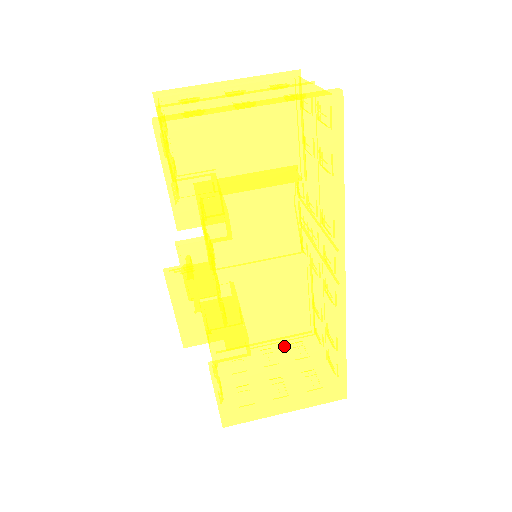
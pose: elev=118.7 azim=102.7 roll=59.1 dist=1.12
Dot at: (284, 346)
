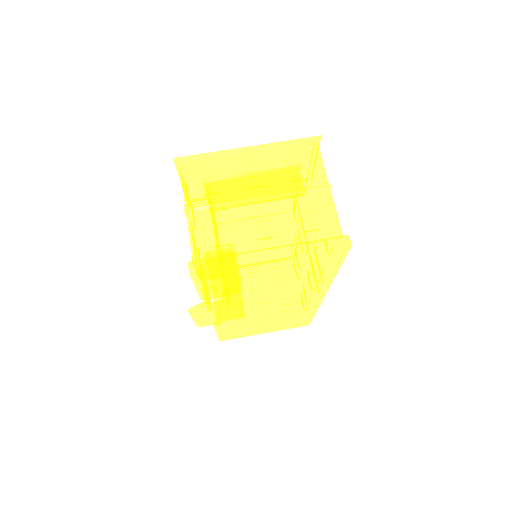
Dot at: (270, 319)
